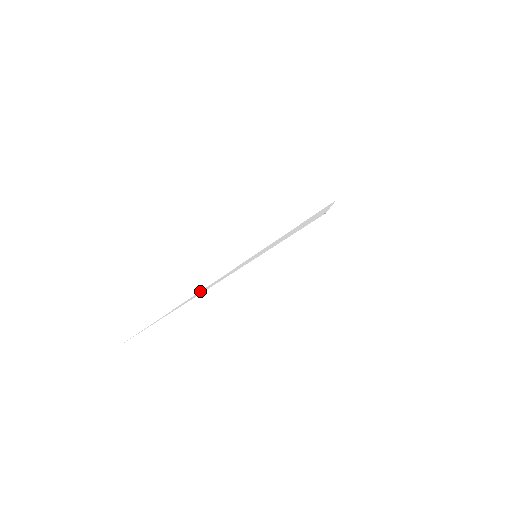
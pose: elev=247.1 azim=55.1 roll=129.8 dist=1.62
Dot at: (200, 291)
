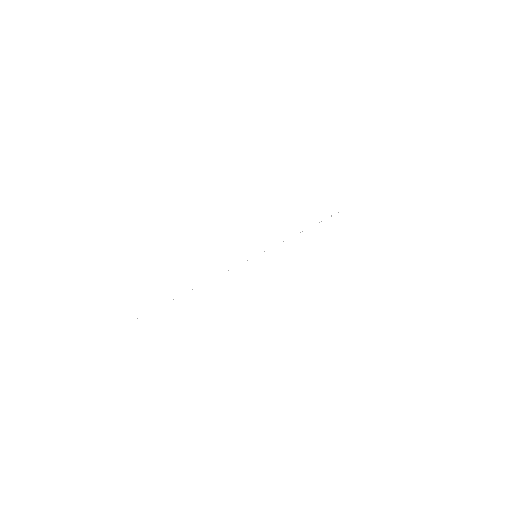
Dot at: occluded
